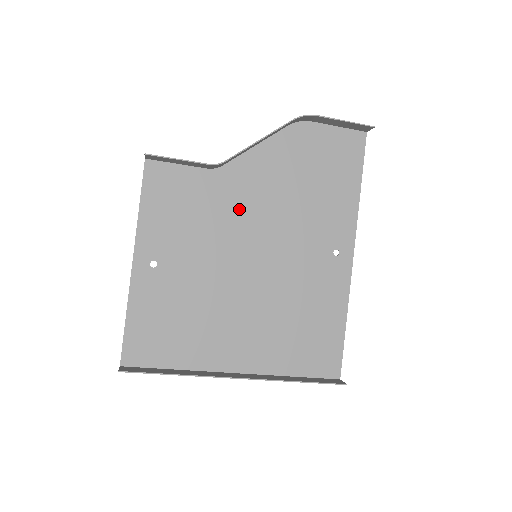
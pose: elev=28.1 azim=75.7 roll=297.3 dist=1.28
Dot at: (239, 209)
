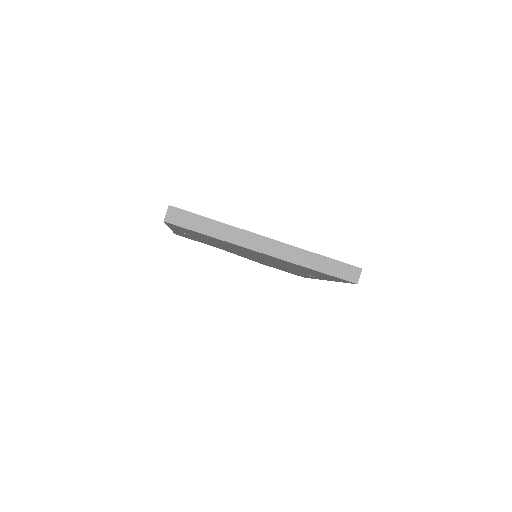
Dot at: occluded
